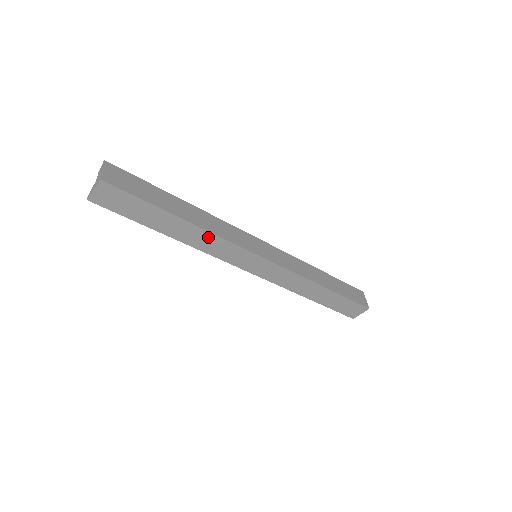
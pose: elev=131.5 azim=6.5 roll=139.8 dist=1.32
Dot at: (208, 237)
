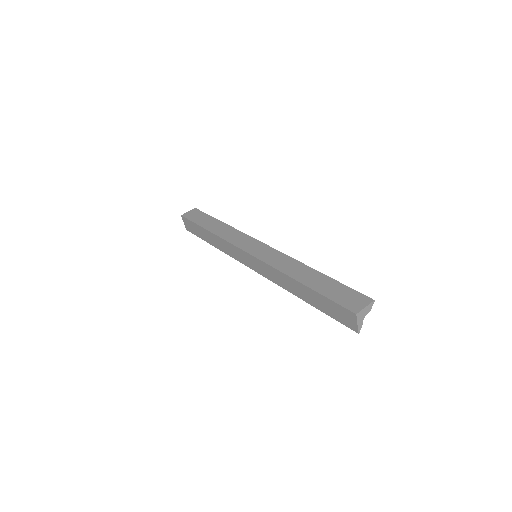
Dot at: (222, 242)
